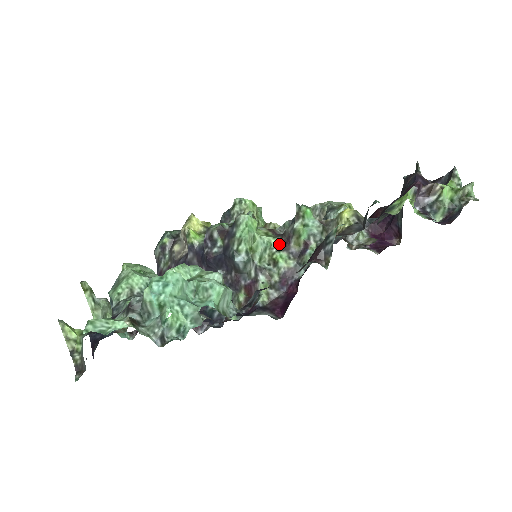
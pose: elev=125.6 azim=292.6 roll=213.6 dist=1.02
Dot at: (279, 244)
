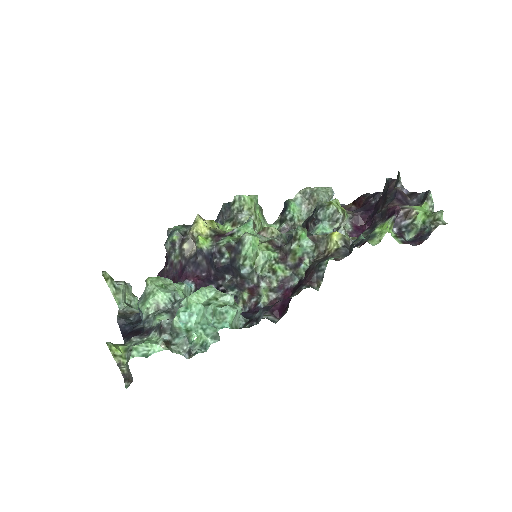
Dot at: (278, 258)
